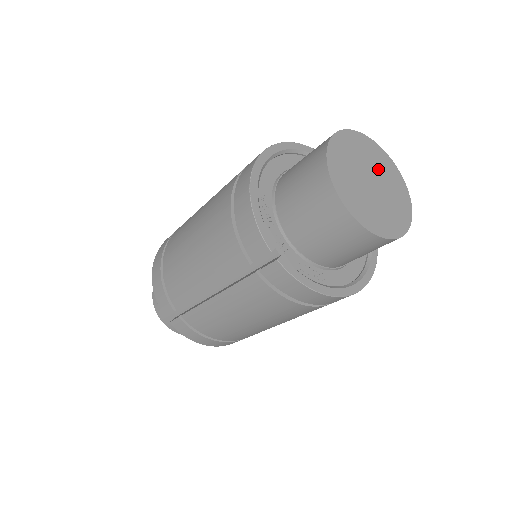
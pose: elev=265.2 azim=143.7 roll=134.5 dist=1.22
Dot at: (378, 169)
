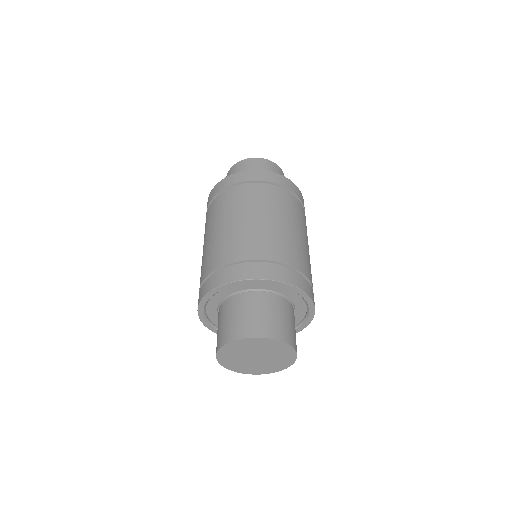
Dot at: (253, 349)
